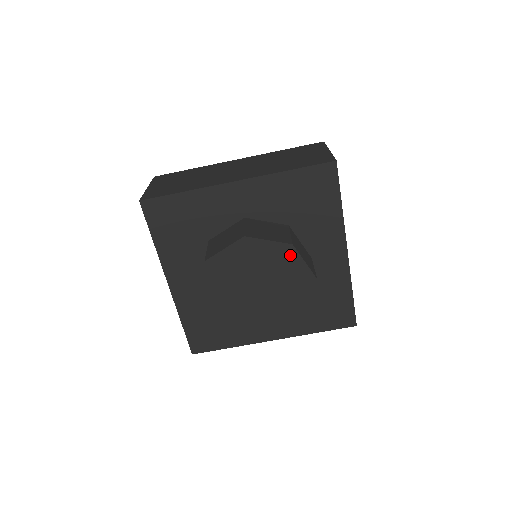
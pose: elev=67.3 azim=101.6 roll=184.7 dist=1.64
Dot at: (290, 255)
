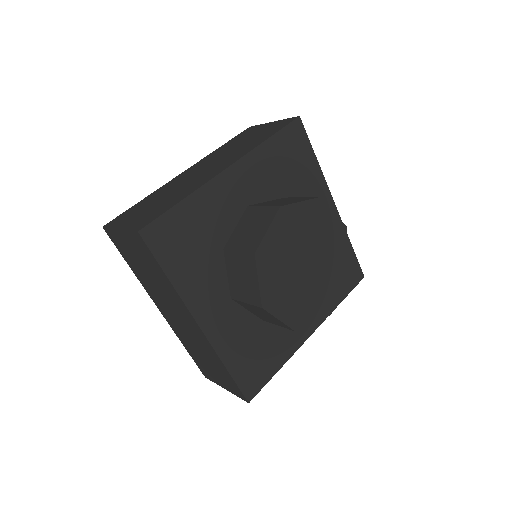
Dot at: (320, 210)
